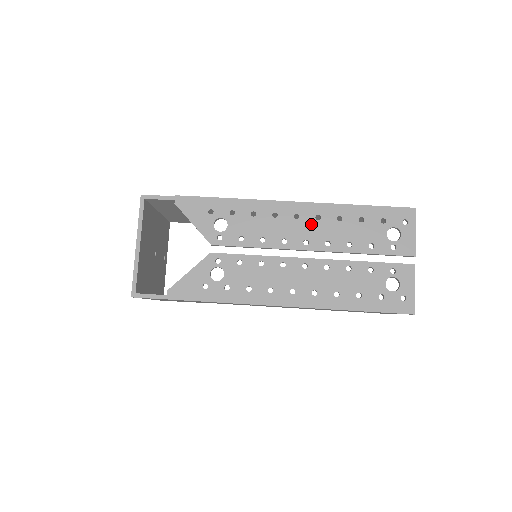
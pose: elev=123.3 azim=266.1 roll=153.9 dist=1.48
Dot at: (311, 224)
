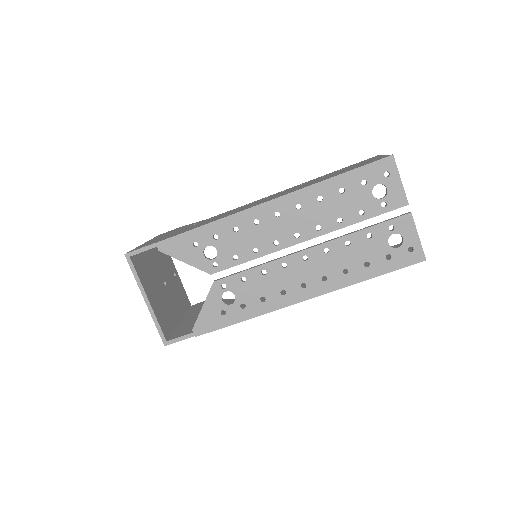
Dot at: (294, 216)
